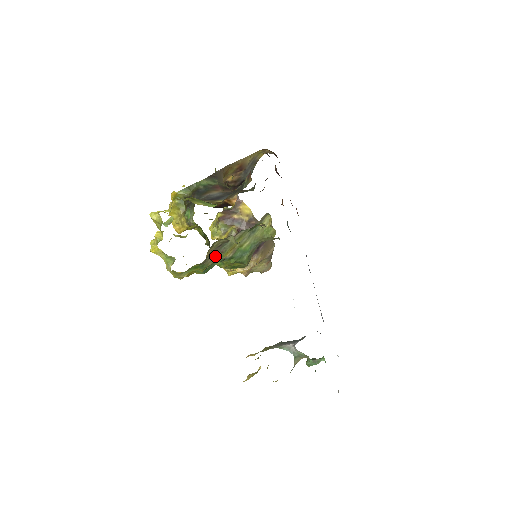
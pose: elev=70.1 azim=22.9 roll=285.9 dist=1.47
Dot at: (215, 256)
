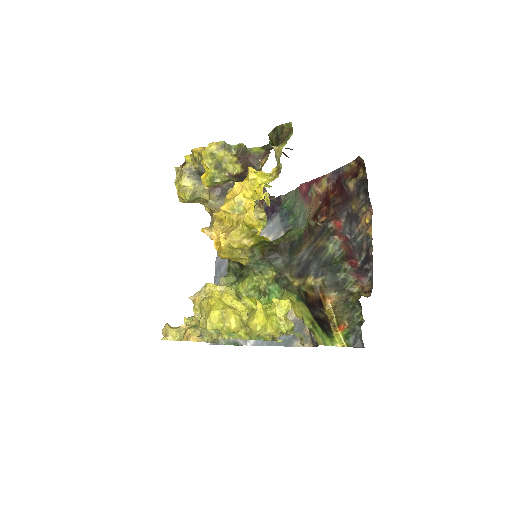
Dot at: occluded
